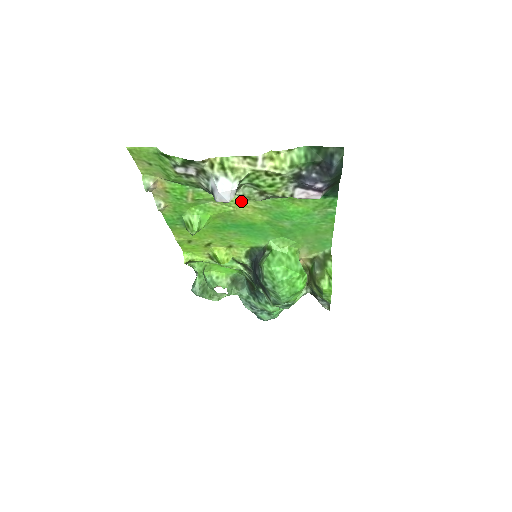
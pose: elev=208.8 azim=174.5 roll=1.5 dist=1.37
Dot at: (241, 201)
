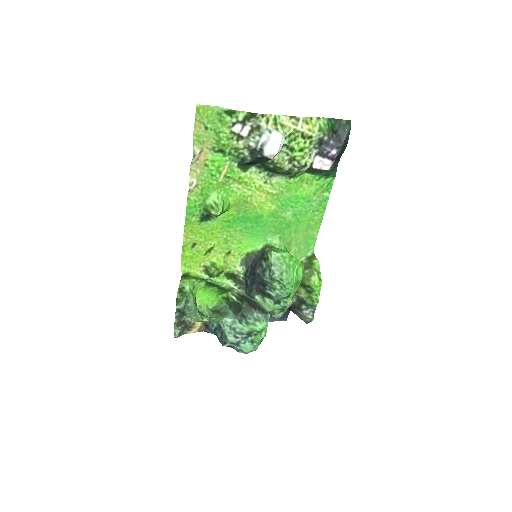
Dot at: (260, 184)
